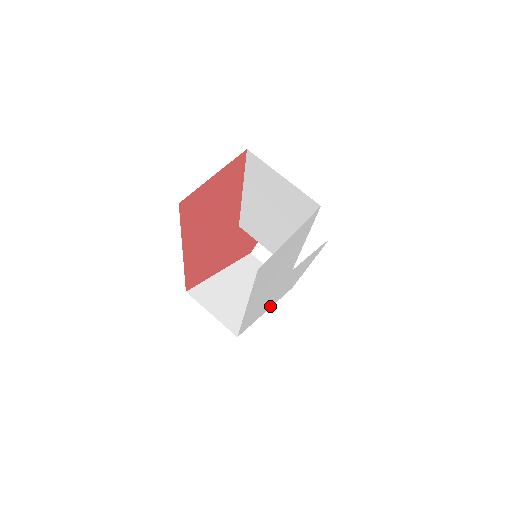
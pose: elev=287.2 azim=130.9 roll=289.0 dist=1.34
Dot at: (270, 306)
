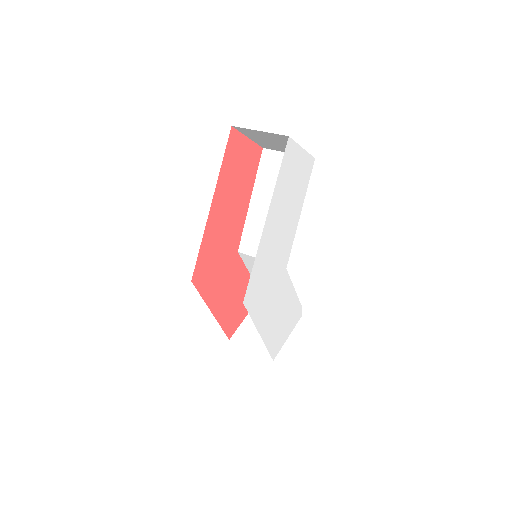
Dot at: (261, 331)
